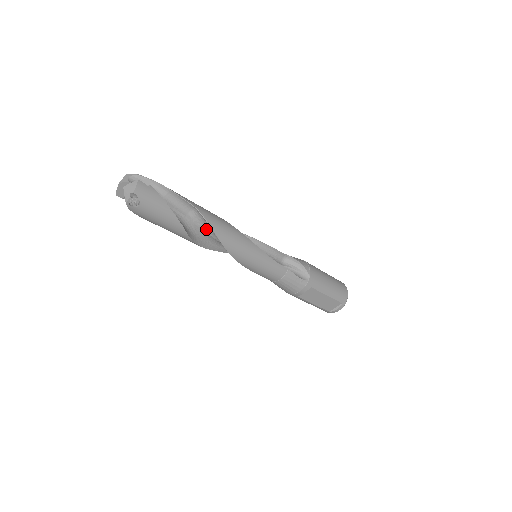
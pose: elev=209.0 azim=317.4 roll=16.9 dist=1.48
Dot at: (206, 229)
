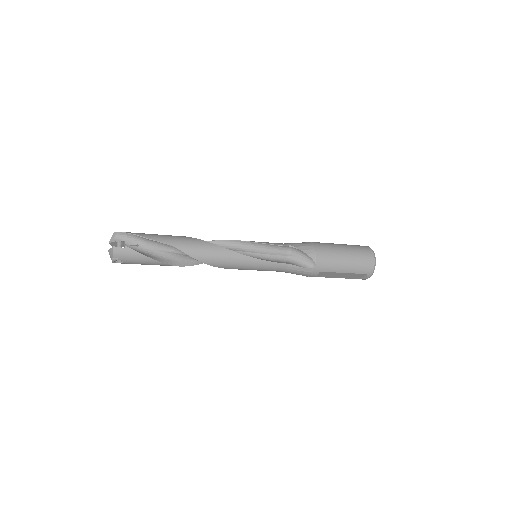
Dot at: occluded
